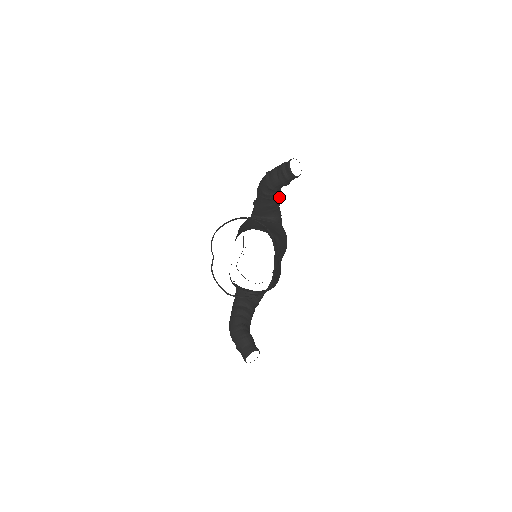
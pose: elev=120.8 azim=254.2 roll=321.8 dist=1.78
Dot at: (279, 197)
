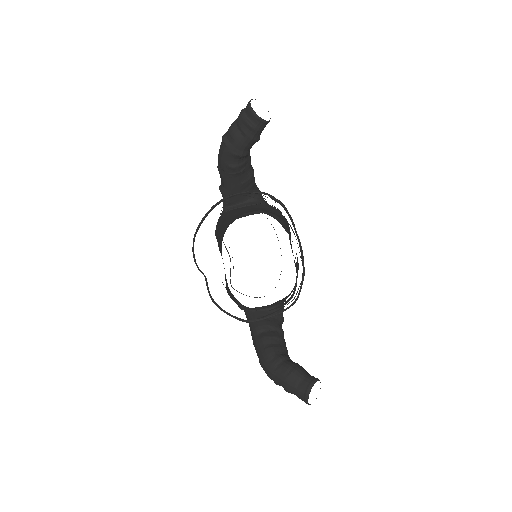
Dot at: (251, 166)
